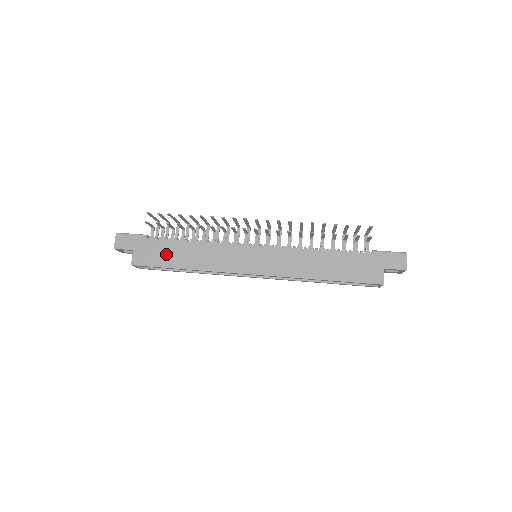
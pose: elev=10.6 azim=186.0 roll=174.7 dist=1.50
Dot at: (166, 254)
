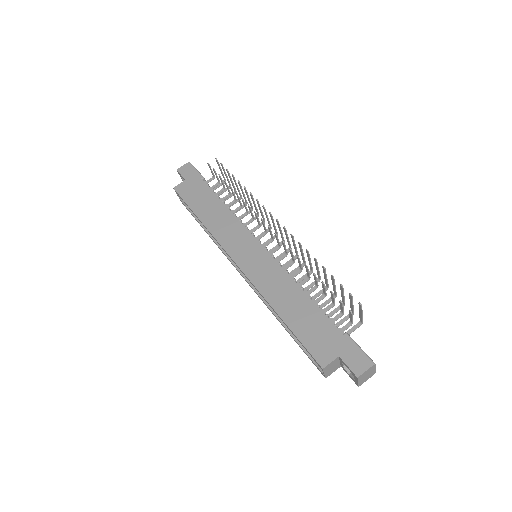
Dot at: (200, 199)
